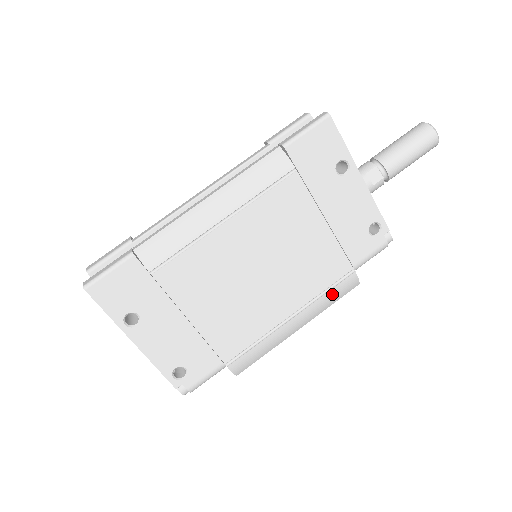
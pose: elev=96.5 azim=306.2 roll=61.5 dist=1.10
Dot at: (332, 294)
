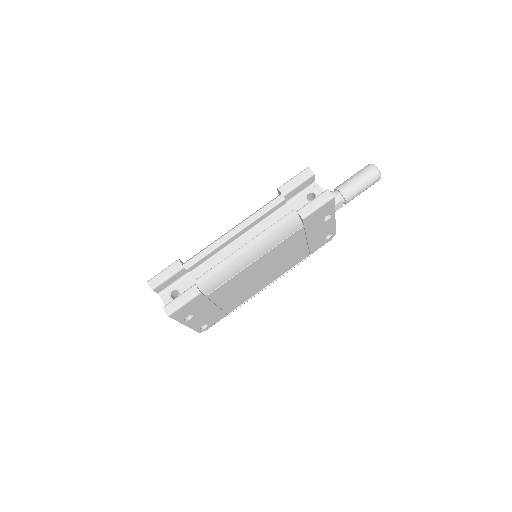
Dot at: occluded
